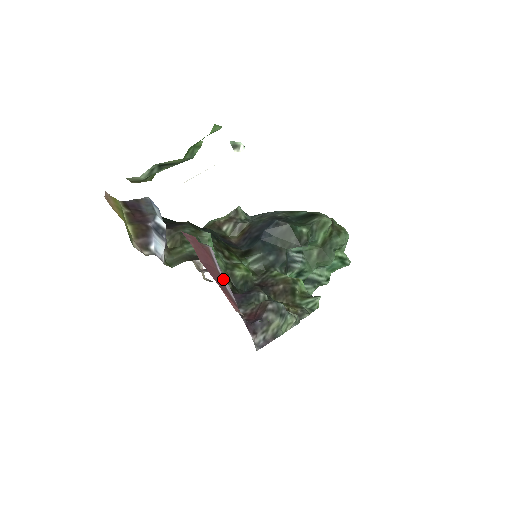
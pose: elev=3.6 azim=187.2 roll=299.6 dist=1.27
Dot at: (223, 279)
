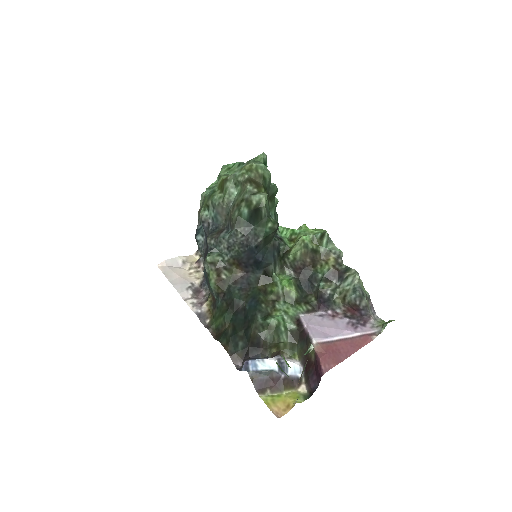
Dot at: (342, 338)
